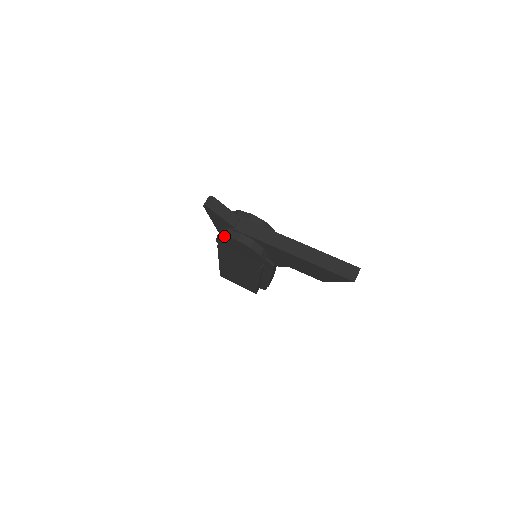
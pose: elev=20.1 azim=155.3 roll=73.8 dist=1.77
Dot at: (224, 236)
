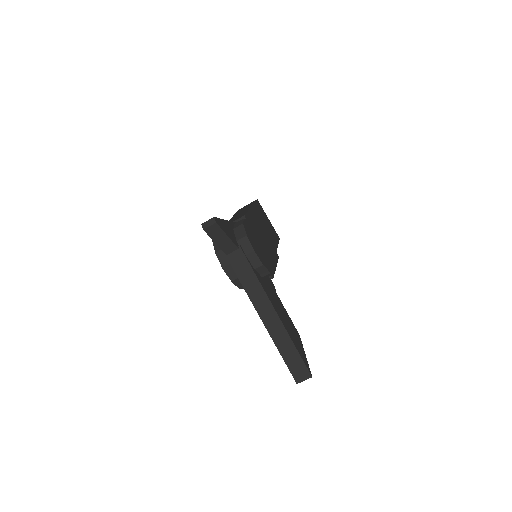
Dot at: (215, 251)
